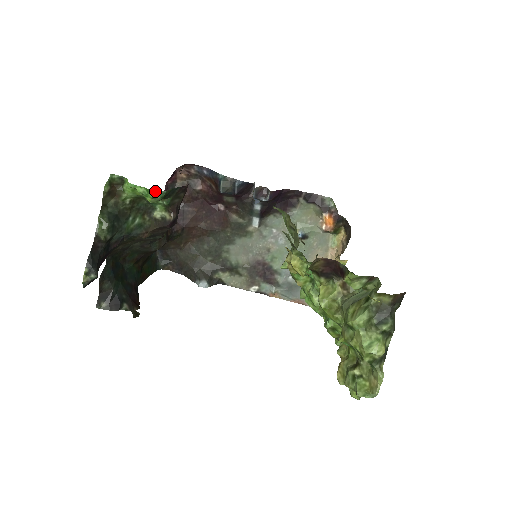
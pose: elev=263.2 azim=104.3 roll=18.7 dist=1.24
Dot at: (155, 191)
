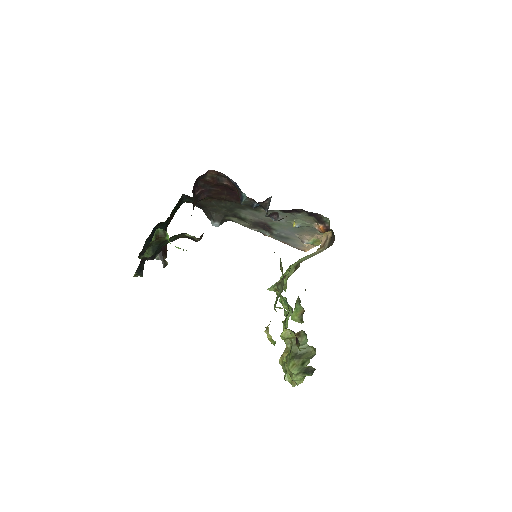
Dot at: occluded
